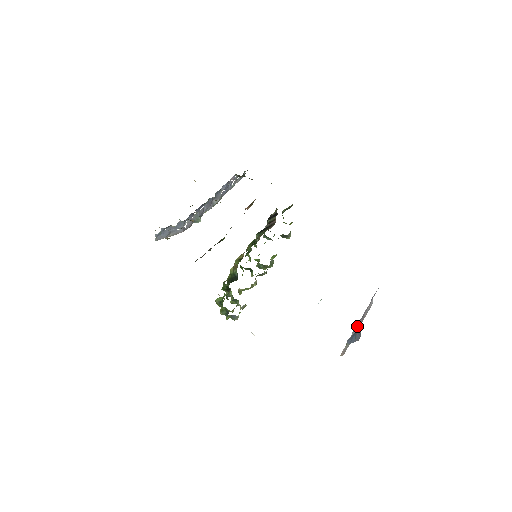
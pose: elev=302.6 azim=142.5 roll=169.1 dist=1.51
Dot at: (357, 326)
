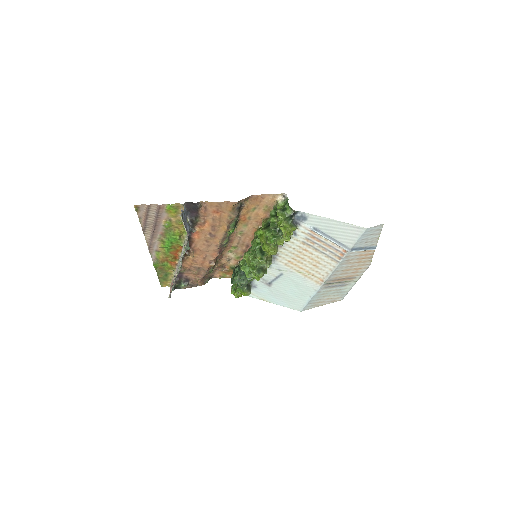
Dot at: occluded
